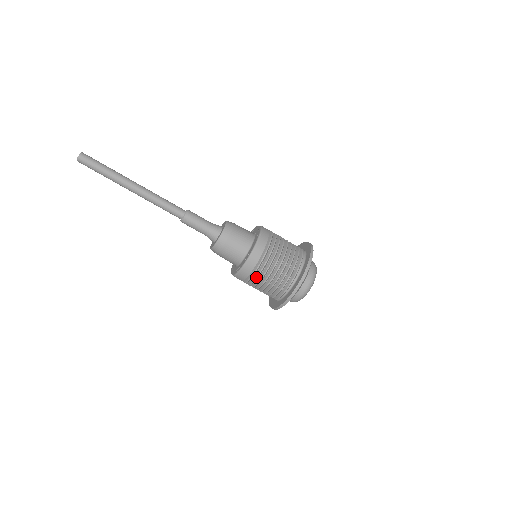
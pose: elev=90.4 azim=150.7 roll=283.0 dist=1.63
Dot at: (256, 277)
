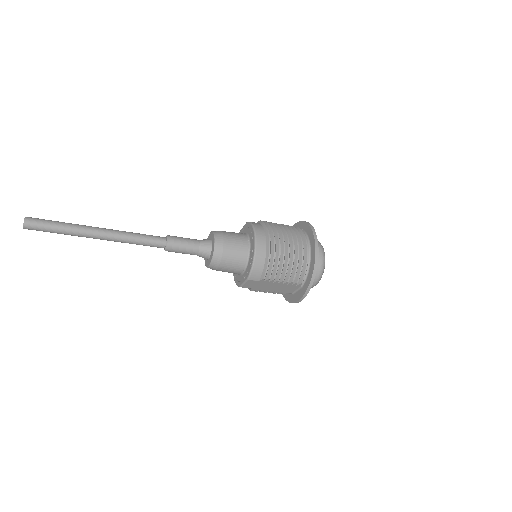
Dot at: (272, 263)
